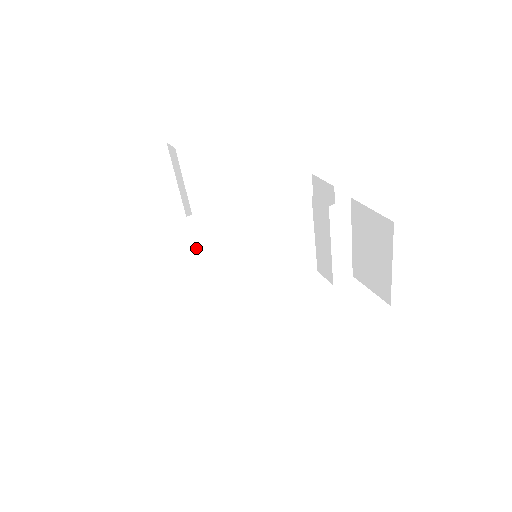
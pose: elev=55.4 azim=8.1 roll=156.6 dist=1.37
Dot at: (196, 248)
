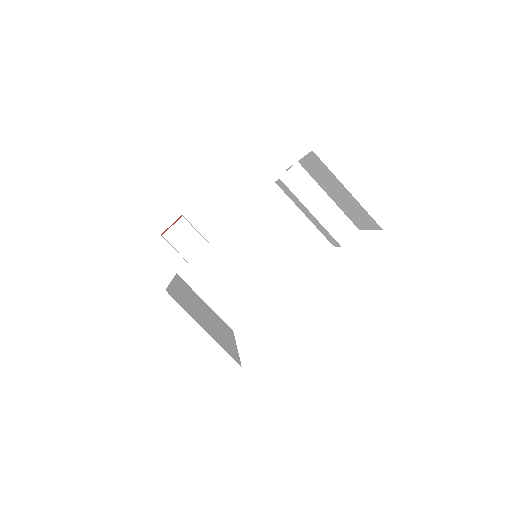
Dot at: (219, 278)
